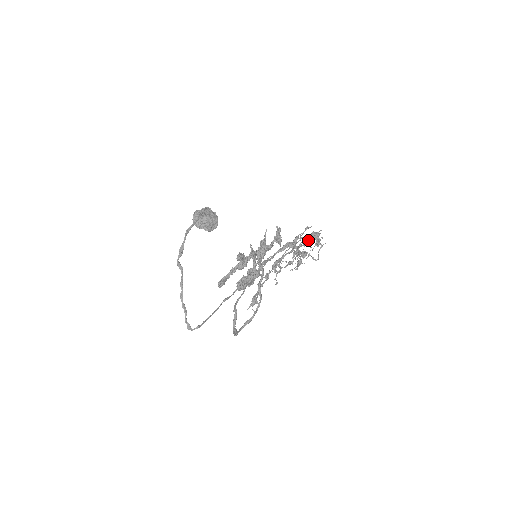
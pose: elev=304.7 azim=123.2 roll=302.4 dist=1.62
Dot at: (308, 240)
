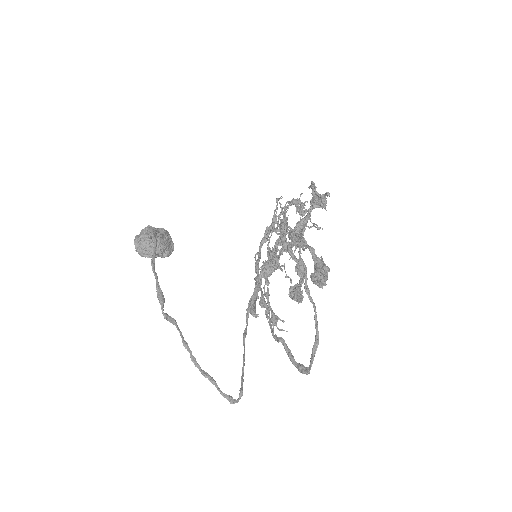
Dot at: (285, 215)
